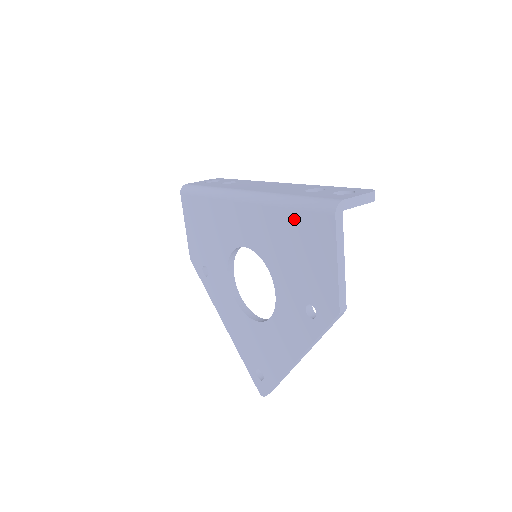
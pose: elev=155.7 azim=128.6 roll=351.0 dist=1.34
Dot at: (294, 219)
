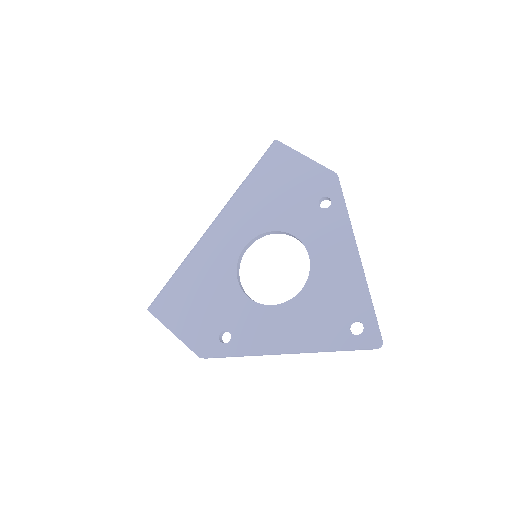
Dot at: (260, 177)
